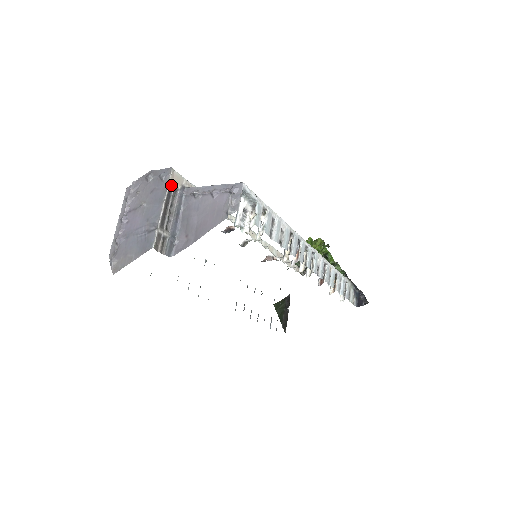
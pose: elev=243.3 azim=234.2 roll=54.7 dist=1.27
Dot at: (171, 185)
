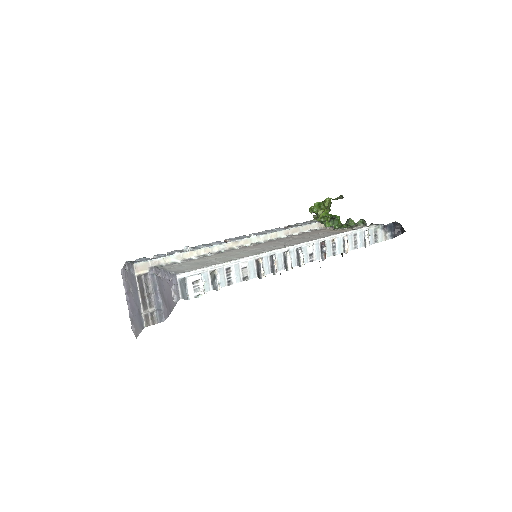
Dot at: (139, 275)
